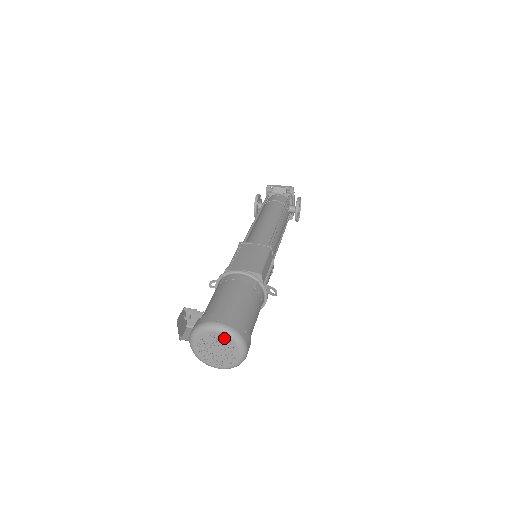
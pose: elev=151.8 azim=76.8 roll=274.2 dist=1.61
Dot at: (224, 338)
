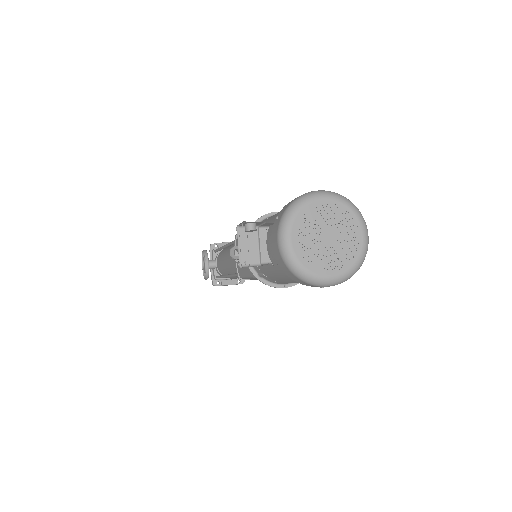
Dot at: (339, 208)
